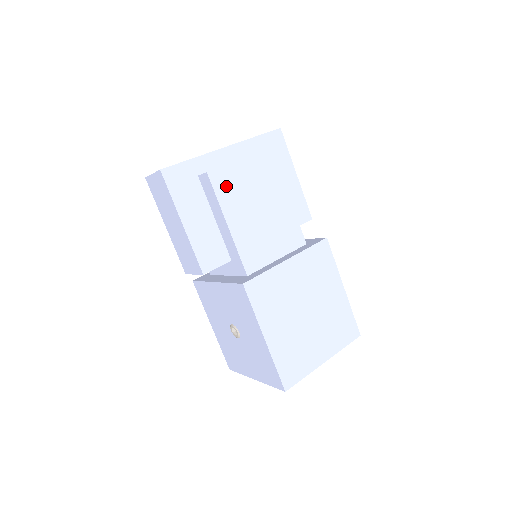
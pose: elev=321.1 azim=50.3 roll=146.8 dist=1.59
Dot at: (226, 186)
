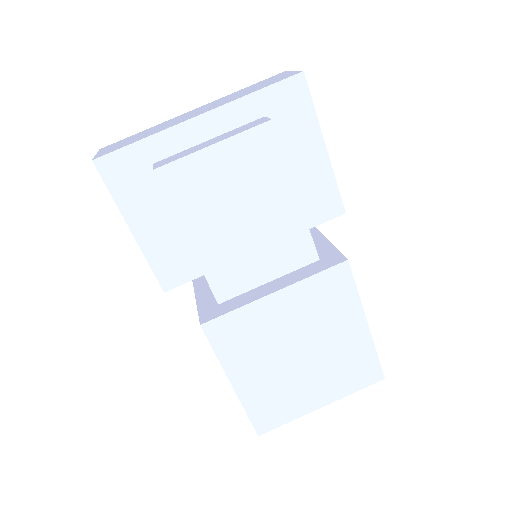
Dot at: (186, 187)
